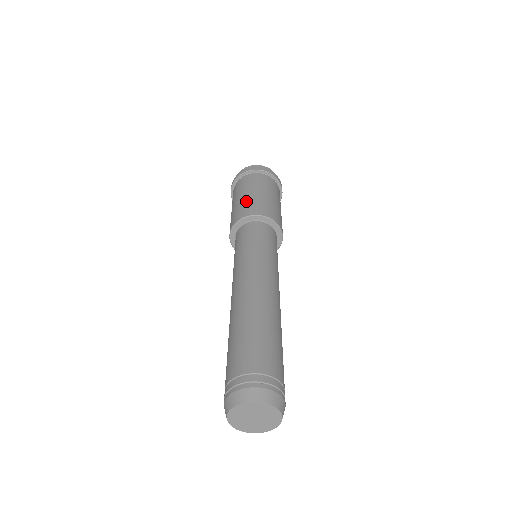
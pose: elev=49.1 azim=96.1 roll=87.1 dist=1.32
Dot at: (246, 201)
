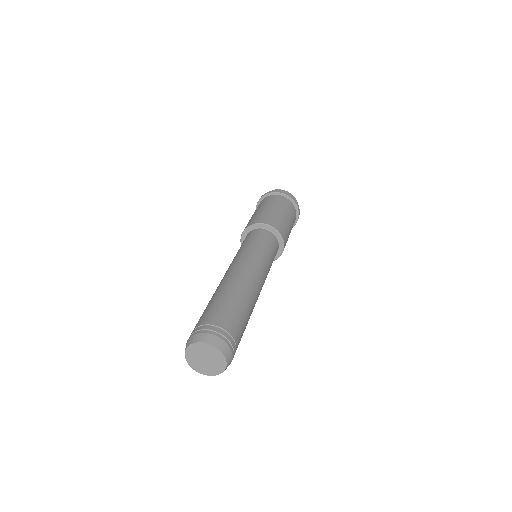
Dot at: (278, 216)
